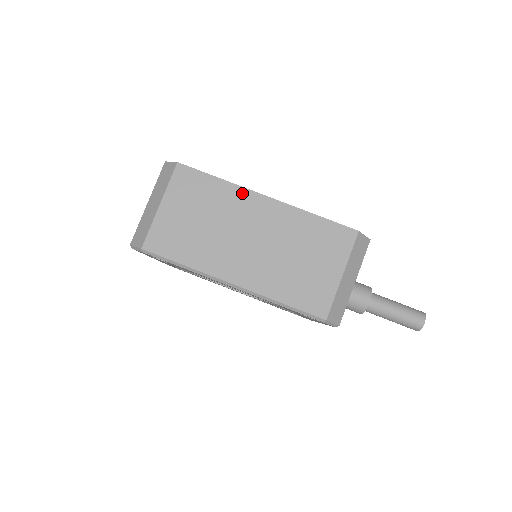
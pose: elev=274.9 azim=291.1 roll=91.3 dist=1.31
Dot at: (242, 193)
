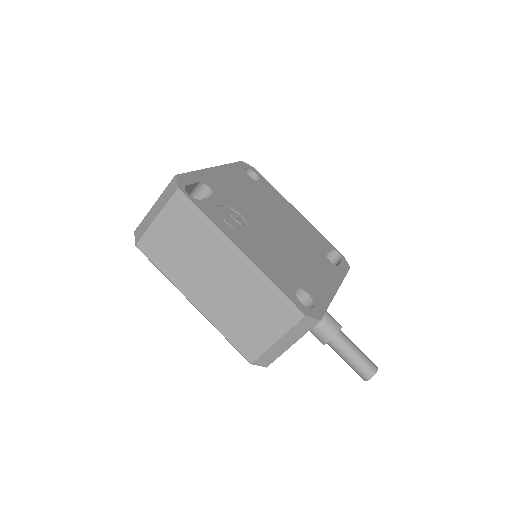
Dot at: (221, 238)
